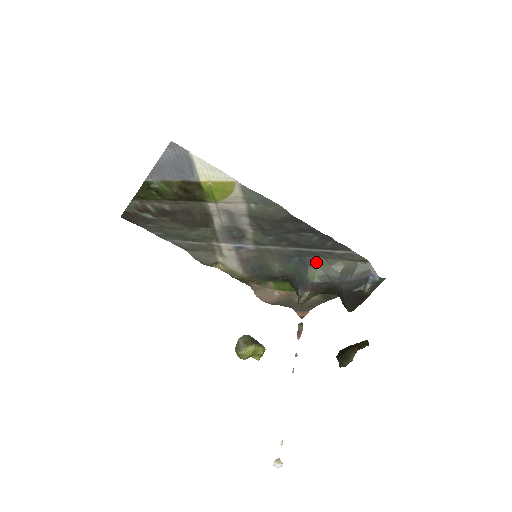
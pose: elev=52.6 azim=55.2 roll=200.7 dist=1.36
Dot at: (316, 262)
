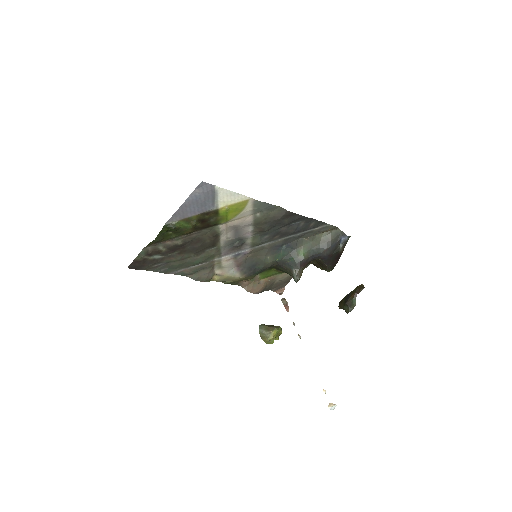
Dot at: (300, 243)
